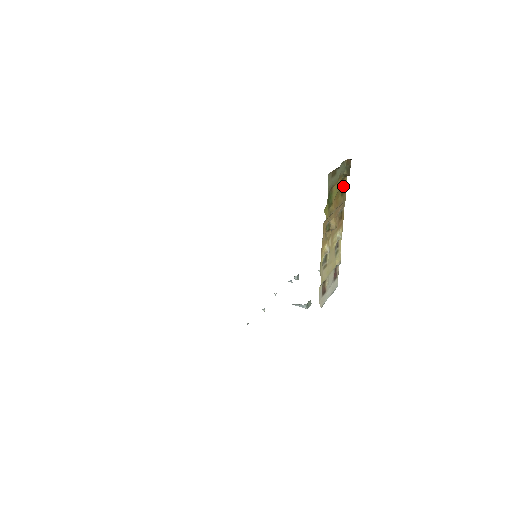
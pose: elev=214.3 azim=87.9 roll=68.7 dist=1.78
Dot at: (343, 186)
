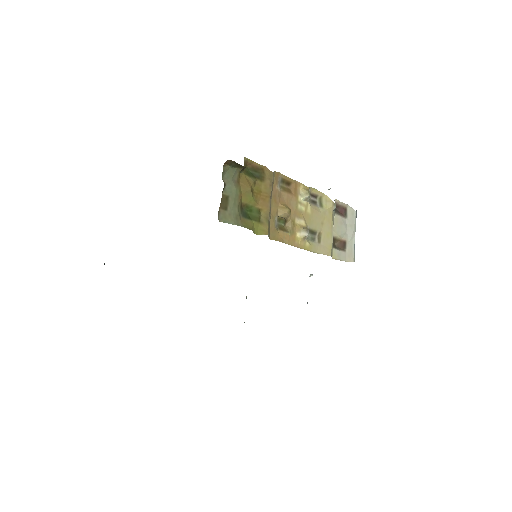
Dot at: (254, 169)
